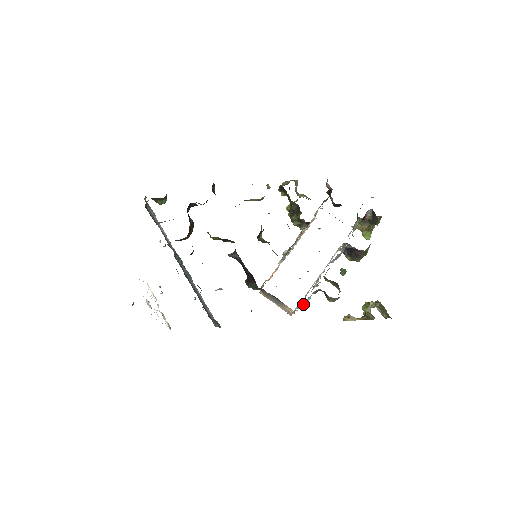
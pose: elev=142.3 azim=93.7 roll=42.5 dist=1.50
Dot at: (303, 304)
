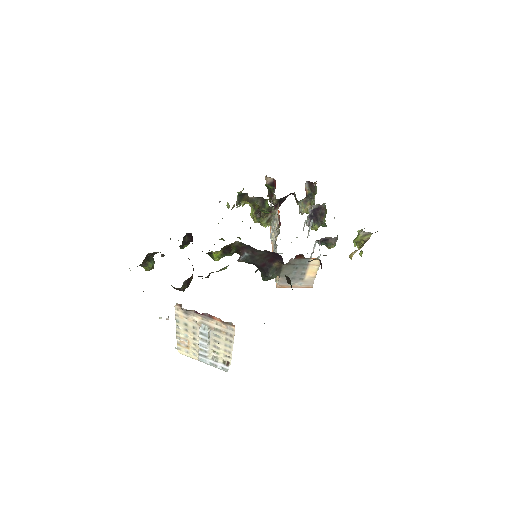
Dot at: occluded
